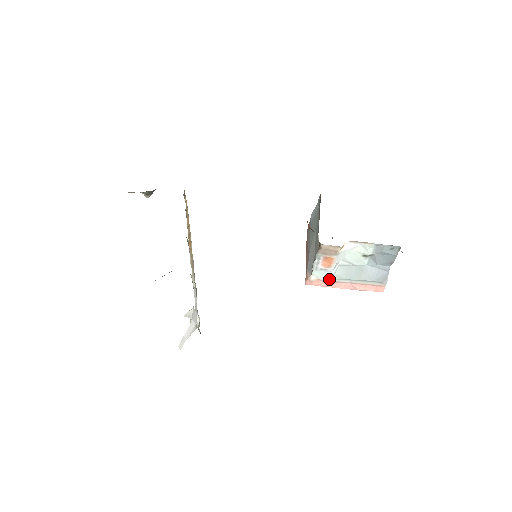
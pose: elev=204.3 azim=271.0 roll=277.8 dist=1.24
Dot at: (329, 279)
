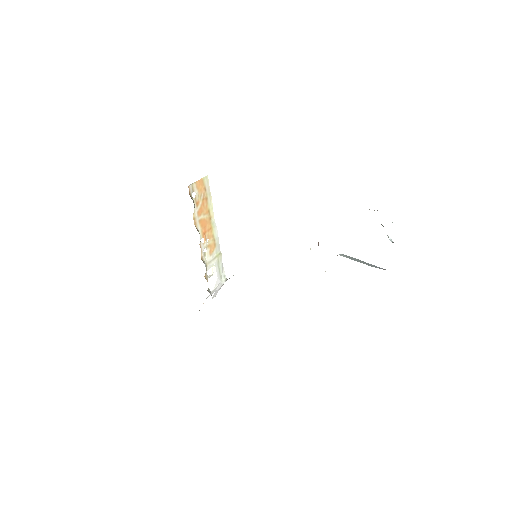
Dot at: occluded
